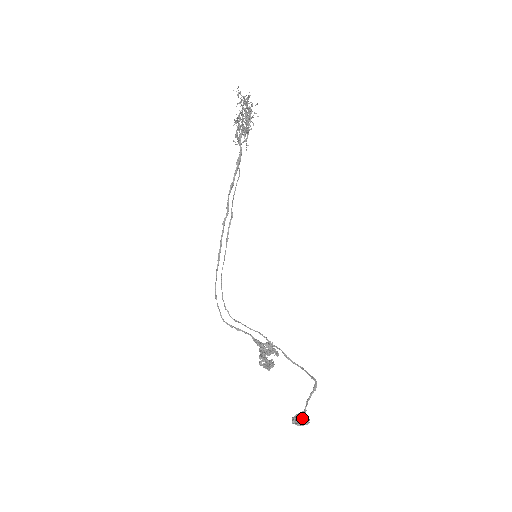
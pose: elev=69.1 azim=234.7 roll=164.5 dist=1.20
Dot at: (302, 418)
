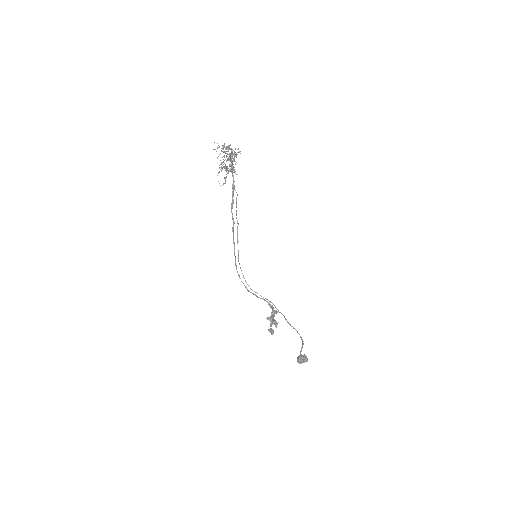
Dot at: (301, 360)
